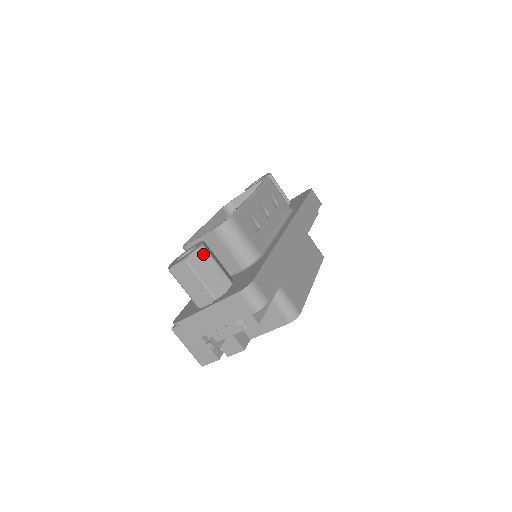
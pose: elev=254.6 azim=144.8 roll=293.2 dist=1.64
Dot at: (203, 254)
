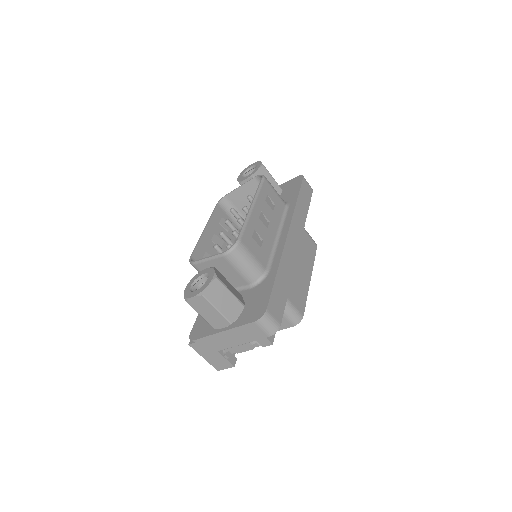
Dot at: (217, 285)
